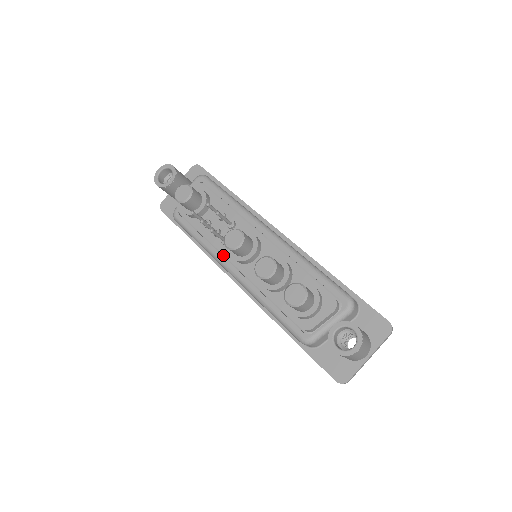
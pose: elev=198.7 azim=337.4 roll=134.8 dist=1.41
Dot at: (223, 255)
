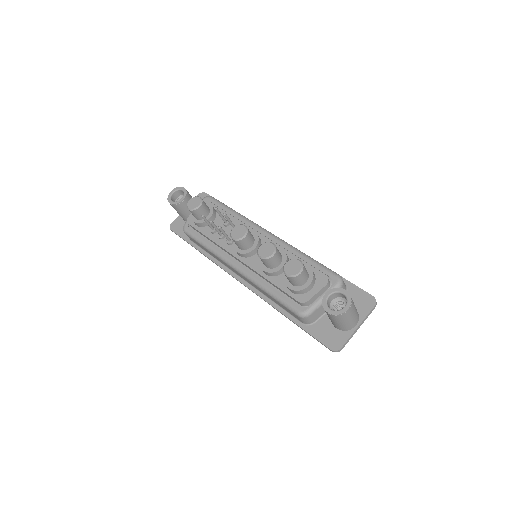
Dot at: (228, 255)
